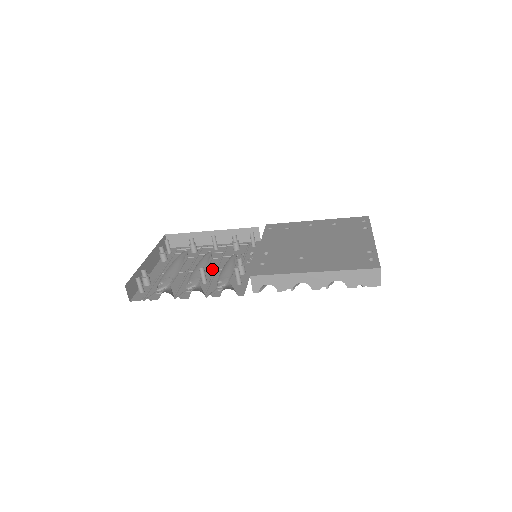
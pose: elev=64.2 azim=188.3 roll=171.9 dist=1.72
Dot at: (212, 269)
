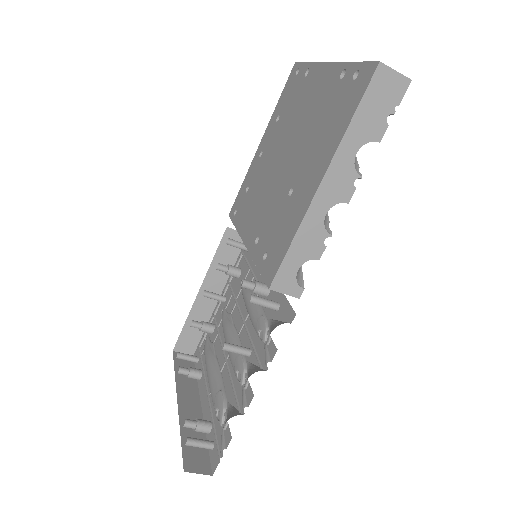
Dot at: (241, 326)
